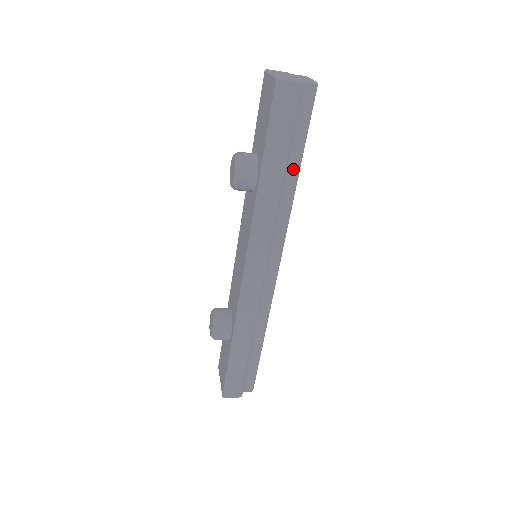
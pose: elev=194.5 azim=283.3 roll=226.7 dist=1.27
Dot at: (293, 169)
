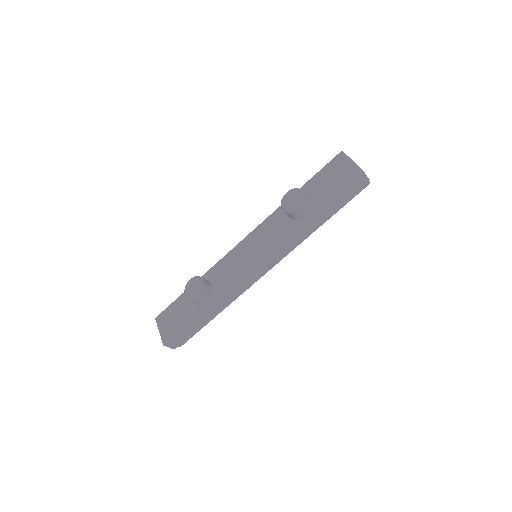
Dot at: (324, 220)
